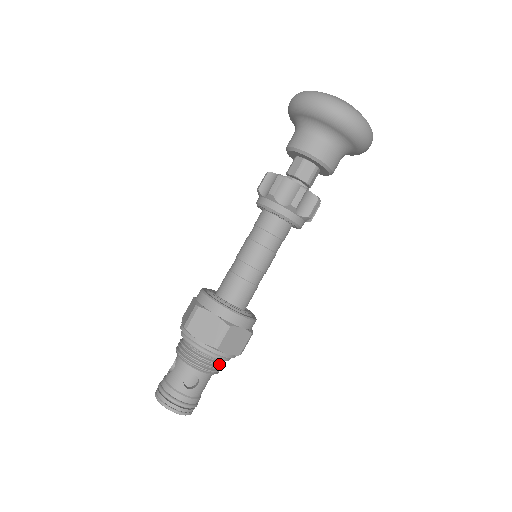
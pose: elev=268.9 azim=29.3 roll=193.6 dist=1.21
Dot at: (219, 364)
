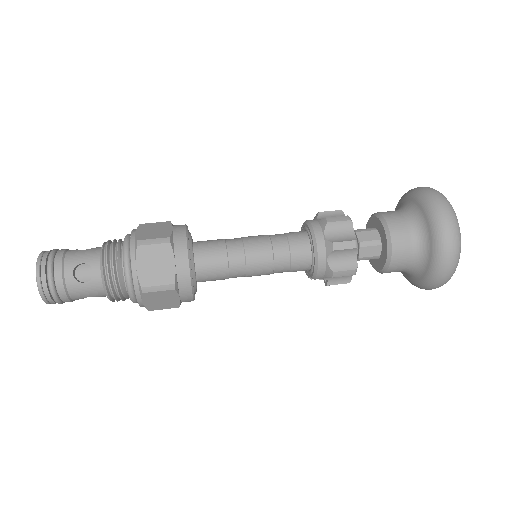
Dot at: (116, 252)
